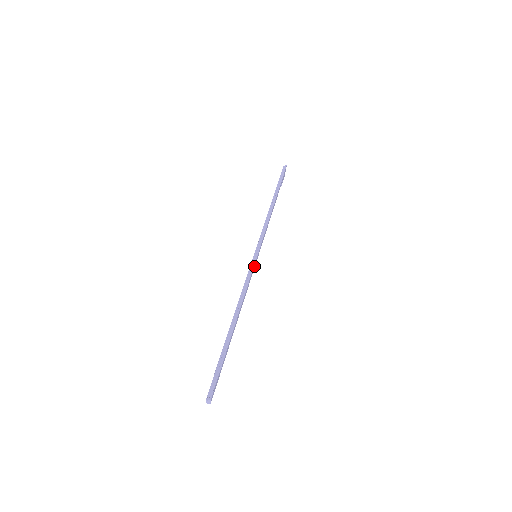
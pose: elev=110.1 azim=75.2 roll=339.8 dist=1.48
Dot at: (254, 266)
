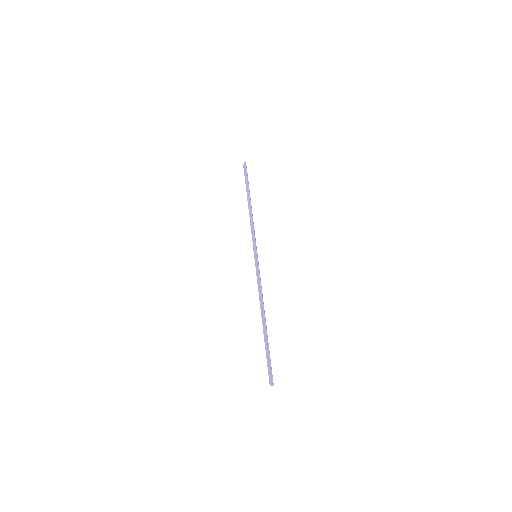
Dot at: (258, 266)
